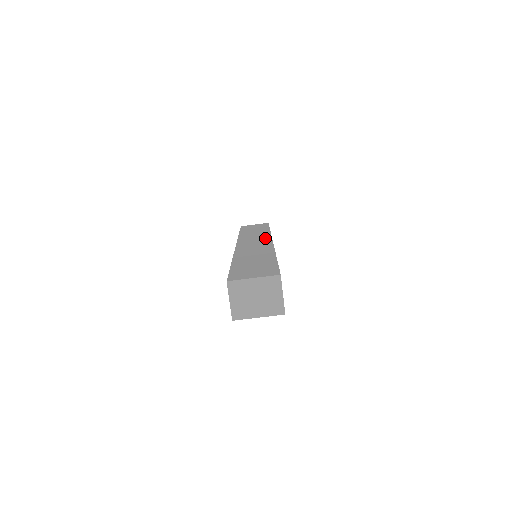
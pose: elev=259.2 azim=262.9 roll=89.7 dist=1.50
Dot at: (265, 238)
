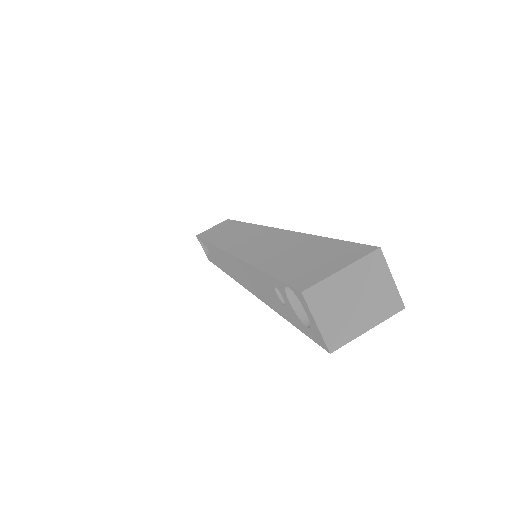
Dot at: (255, 229)
